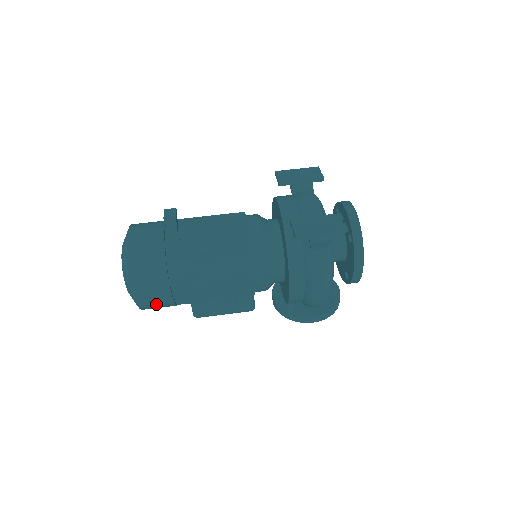
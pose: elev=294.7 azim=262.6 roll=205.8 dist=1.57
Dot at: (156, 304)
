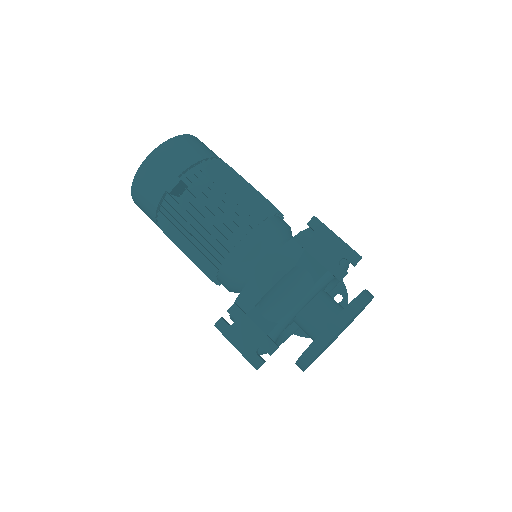
Dot at: occluded
